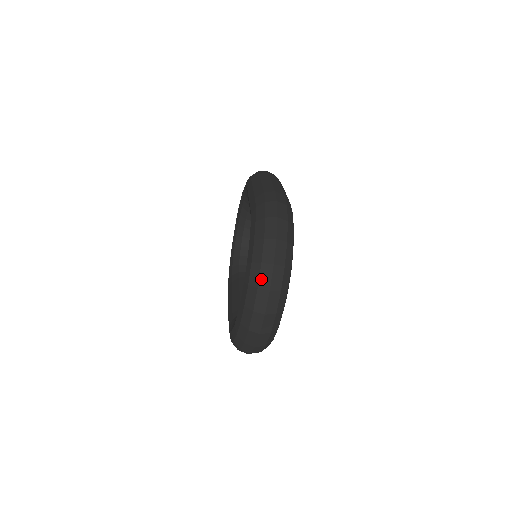
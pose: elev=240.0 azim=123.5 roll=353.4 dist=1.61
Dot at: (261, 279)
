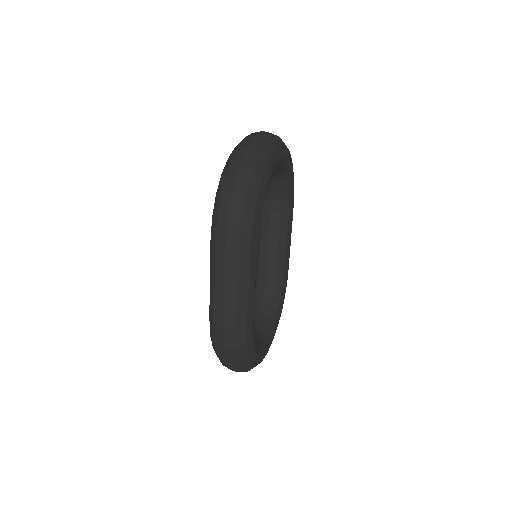
Dot at: occluded
